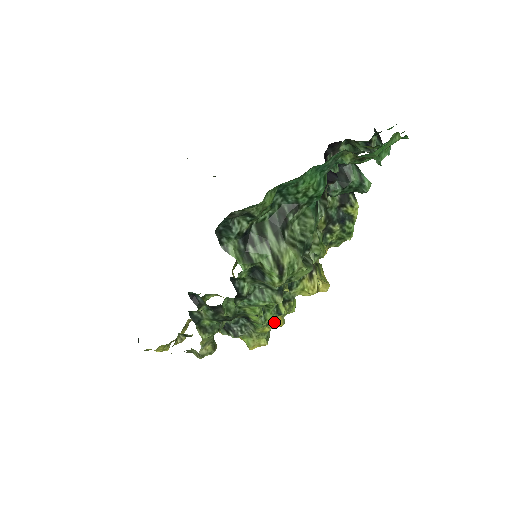
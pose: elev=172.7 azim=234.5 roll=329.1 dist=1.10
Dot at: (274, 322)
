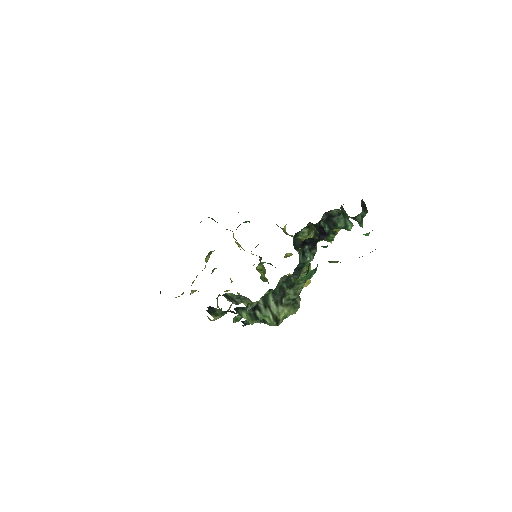
Dot at: occluded
